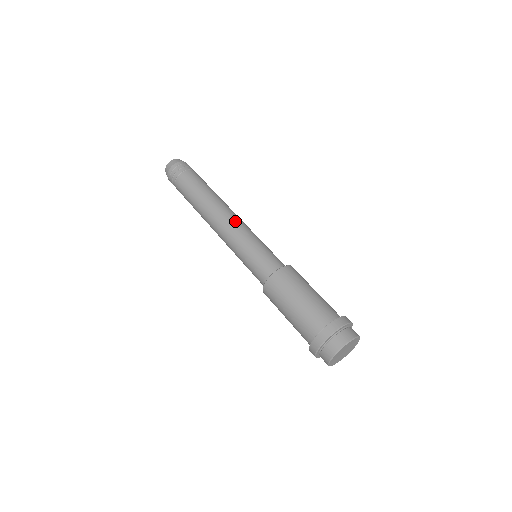
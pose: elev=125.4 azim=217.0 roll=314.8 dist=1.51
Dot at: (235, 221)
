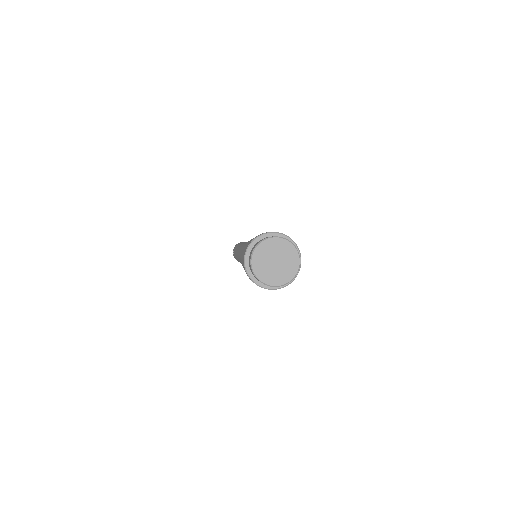
Dot at: occluded
